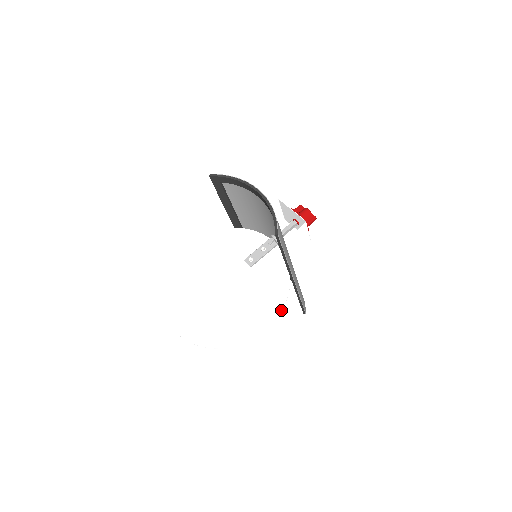
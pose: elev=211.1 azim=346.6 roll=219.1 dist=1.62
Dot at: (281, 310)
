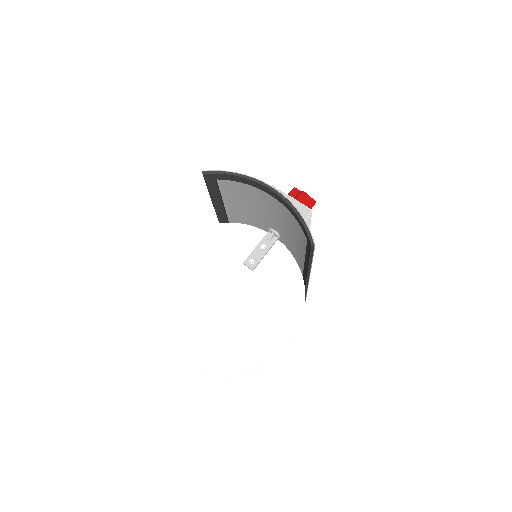
Dot at: occluded
